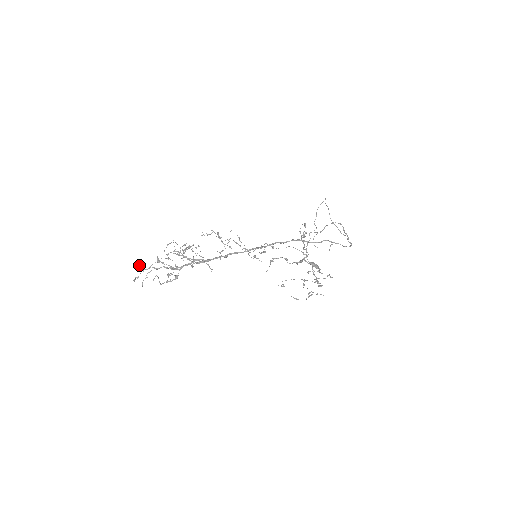
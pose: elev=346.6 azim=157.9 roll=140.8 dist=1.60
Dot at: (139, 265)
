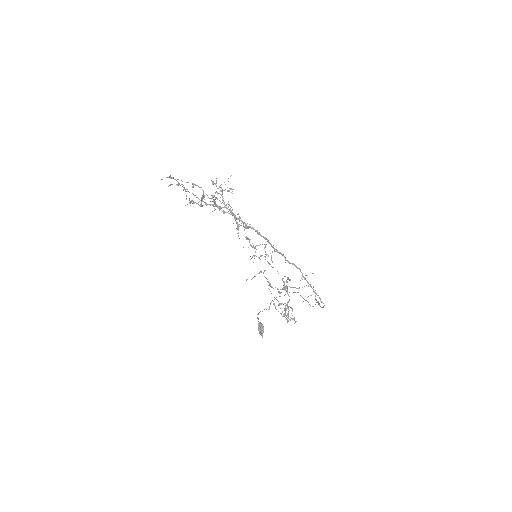
Dot at: (173, 177)
